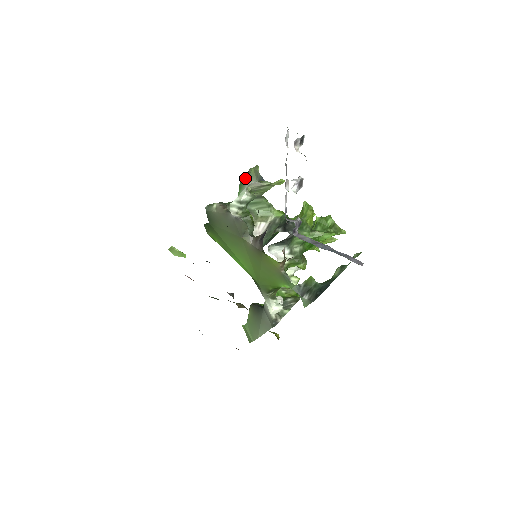
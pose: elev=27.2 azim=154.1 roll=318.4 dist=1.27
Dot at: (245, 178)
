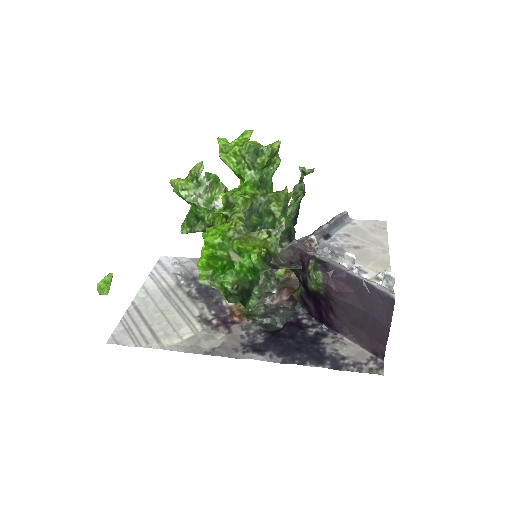
Dot at: (268, 266)
